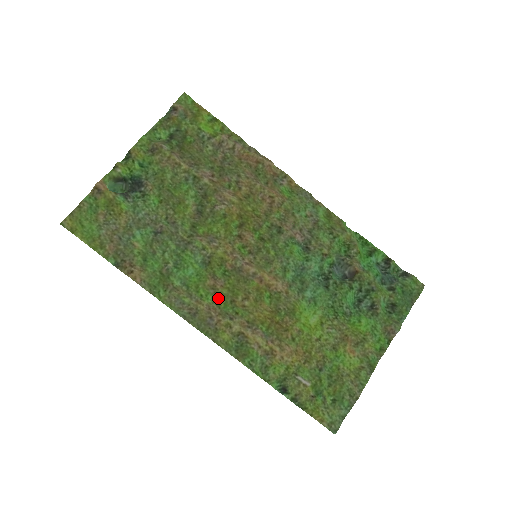
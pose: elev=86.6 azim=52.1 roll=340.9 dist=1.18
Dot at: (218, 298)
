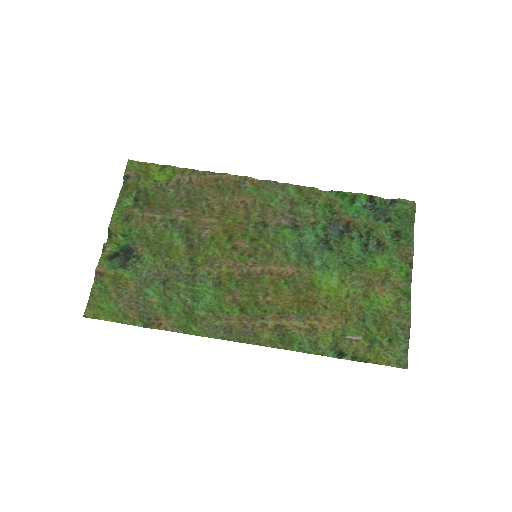
Dot at: (243, 307)
